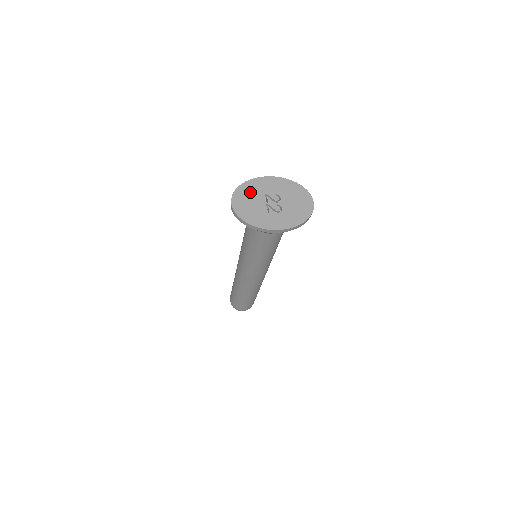
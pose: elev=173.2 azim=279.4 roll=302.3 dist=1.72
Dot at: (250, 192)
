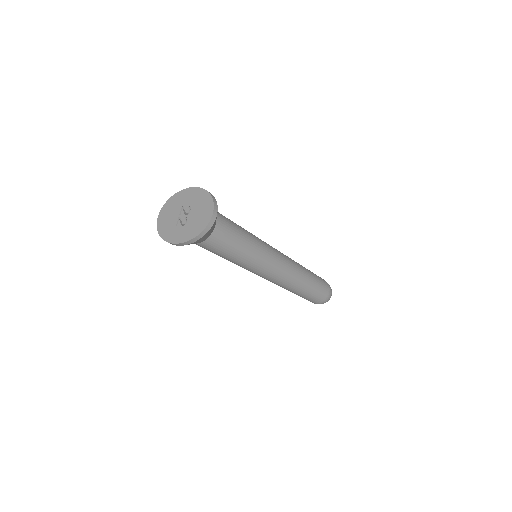
Dot at: (173, 205)
